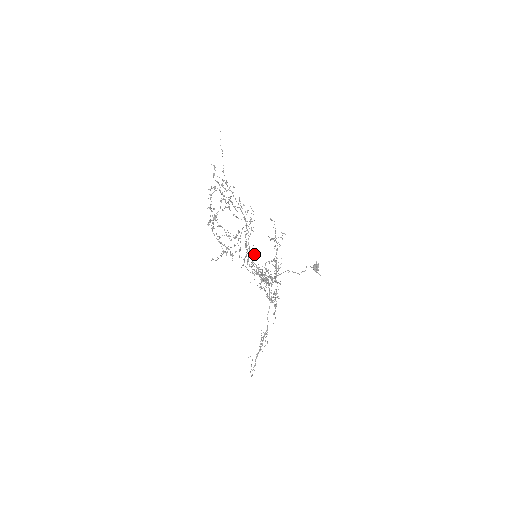
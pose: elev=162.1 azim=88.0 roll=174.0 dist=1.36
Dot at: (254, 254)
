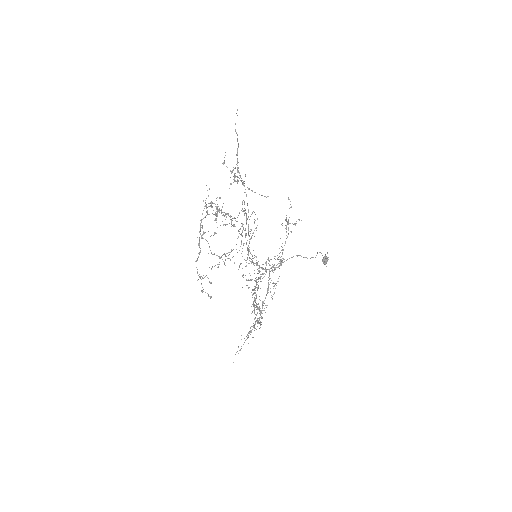
Dot at: (254, 255)
